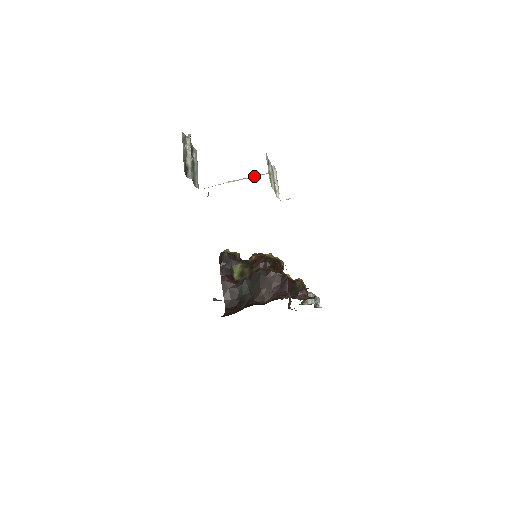
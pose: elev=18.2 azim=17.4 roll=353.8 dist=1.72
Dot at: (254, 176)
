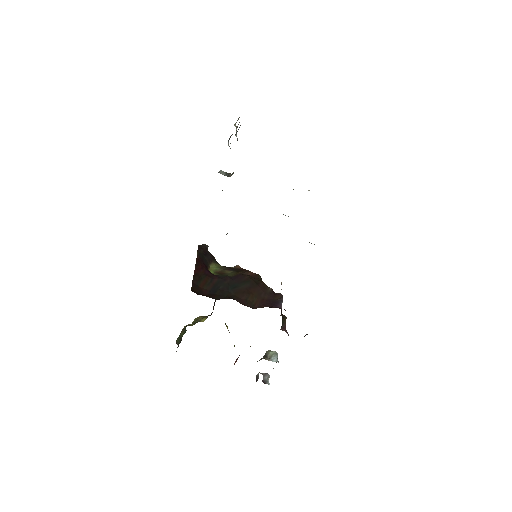
Dot at: occluded
